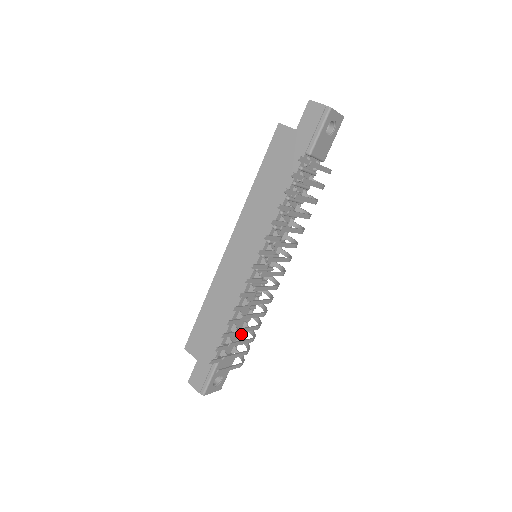
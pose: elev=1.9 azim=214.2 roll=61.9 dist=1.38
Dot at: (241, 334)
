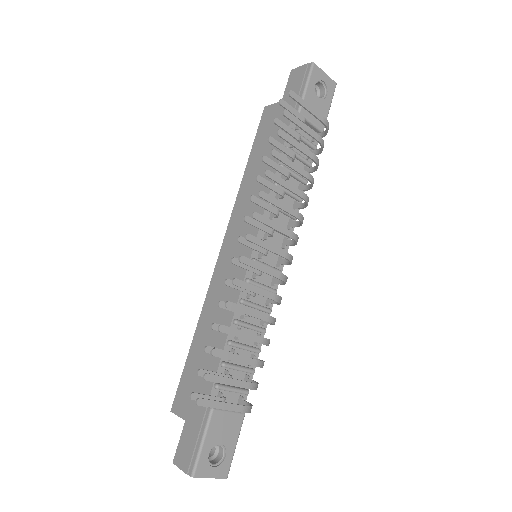
Dot at: (249, 377)
